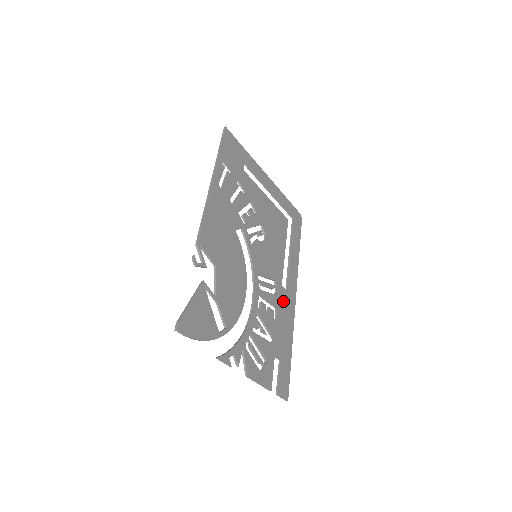
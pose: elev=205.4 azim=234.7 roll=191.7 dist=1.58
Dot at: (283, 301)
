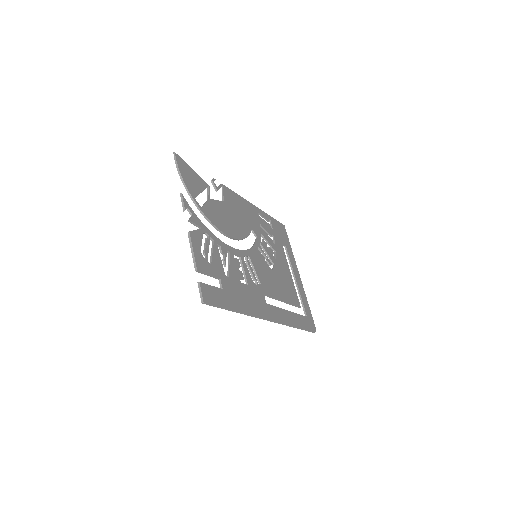
Dot at: (257, 296)
